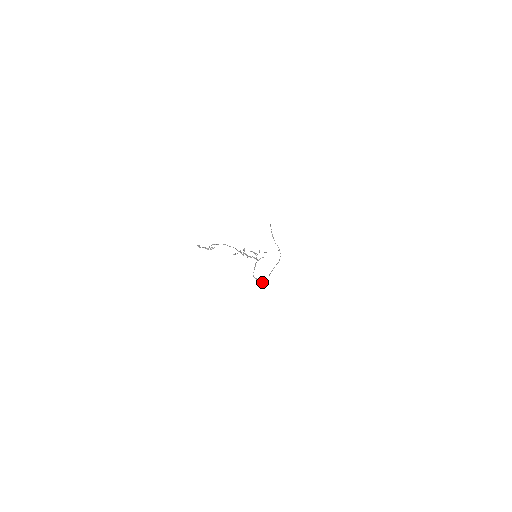
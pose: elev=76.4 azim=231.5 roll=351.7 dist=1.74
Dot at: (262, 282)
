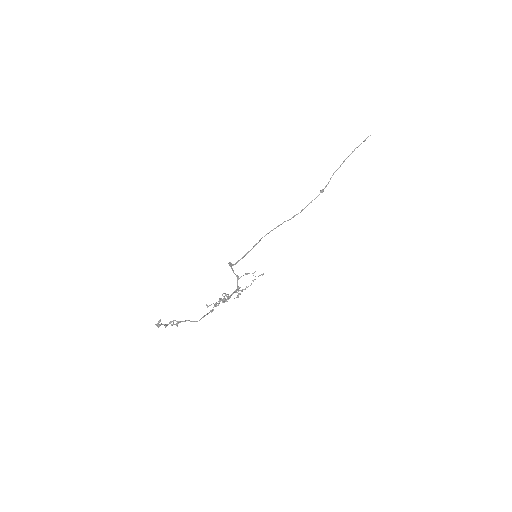
Dot at: (233, 265)
